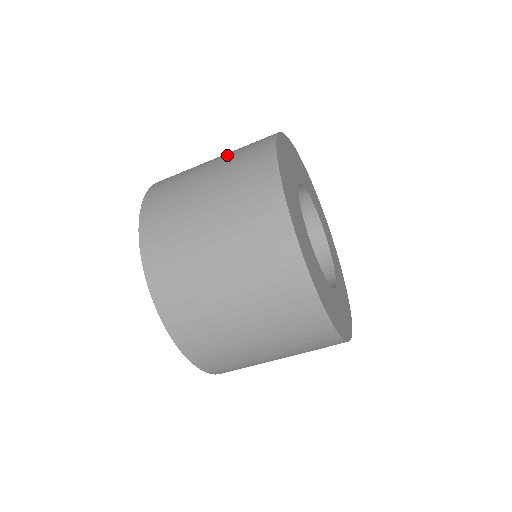
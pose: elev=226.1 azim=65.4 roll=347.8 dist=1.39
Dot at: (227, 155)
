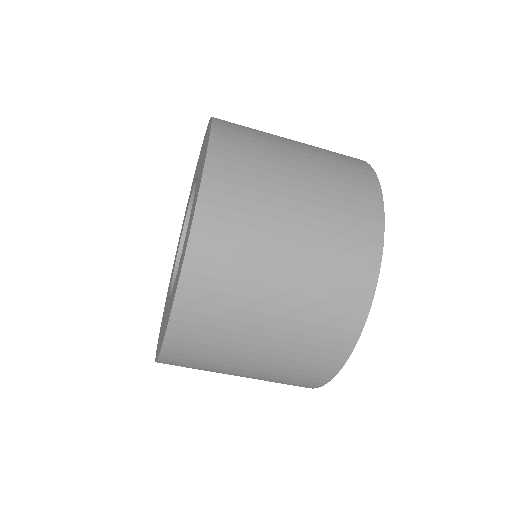
Dot at: occluded
